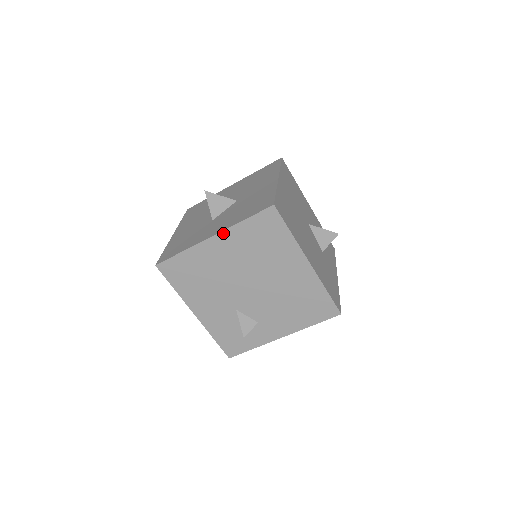
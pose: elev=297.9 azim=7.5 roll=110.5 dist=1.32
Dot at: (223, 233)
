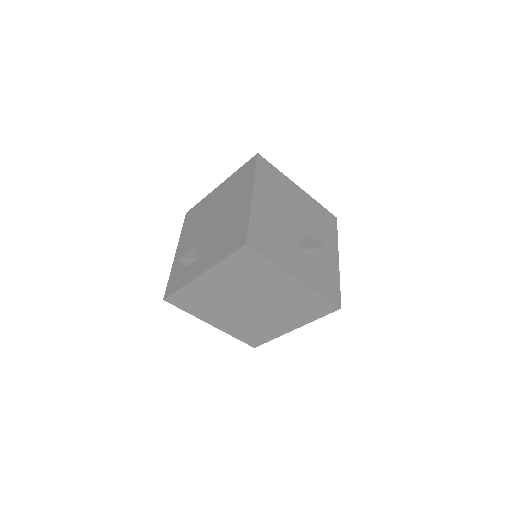
Dot at: (225, 181)
